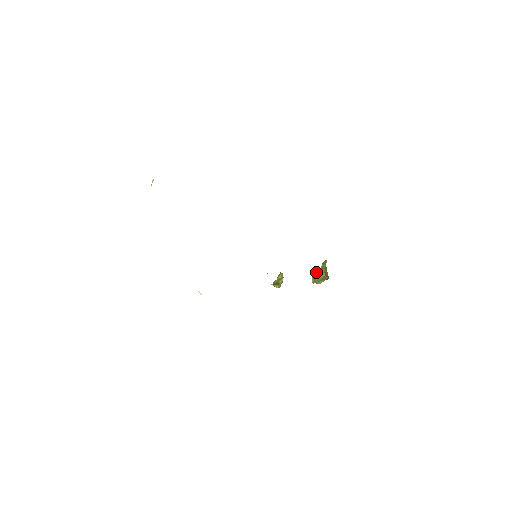
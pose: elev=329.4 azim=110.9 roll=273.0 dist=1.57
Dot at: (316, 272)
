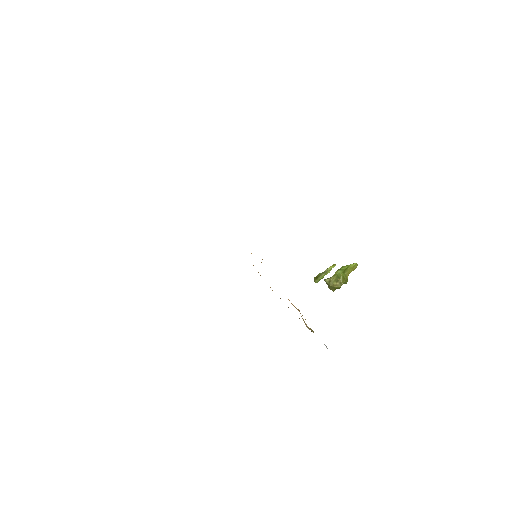
Dot at: (327, 278)
